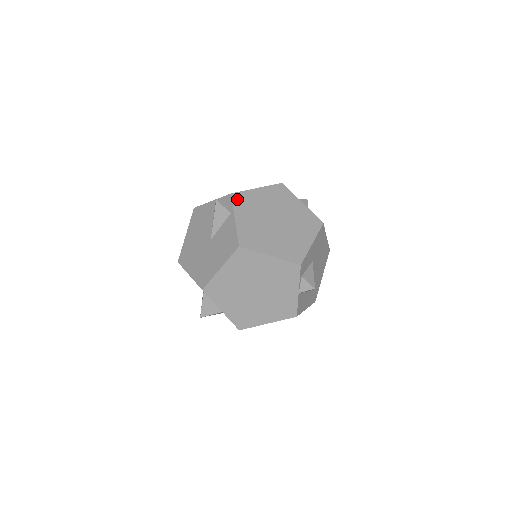
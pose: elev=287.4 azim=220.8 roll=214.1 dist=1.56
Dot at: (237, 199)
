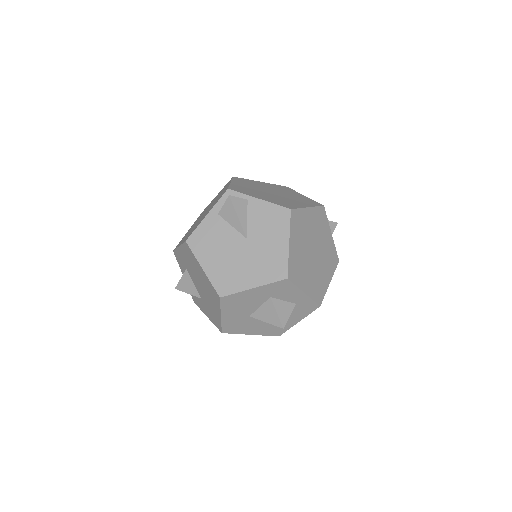
Dot at: (237, 190)
